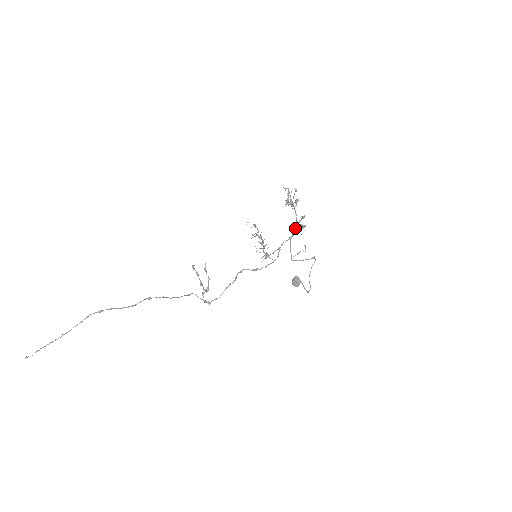
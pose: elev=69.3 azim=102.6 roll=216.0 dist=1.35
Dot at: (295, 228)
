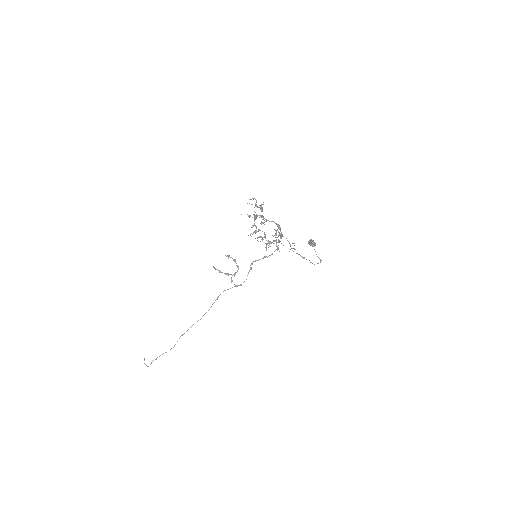
Dot at: (278, 231)
